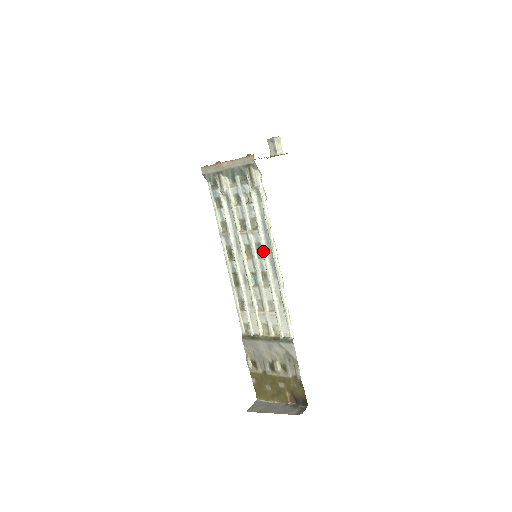
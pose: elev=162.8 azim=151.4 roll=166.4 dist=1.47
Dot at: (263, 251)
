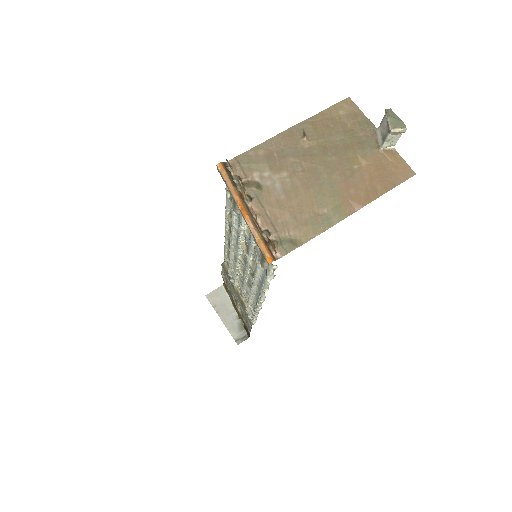
Dot at: (253, 284)
